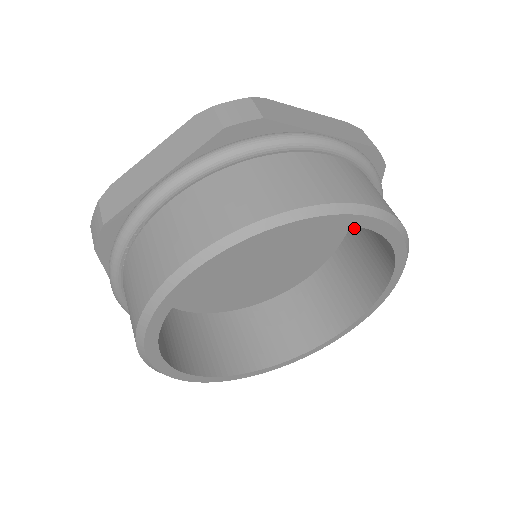
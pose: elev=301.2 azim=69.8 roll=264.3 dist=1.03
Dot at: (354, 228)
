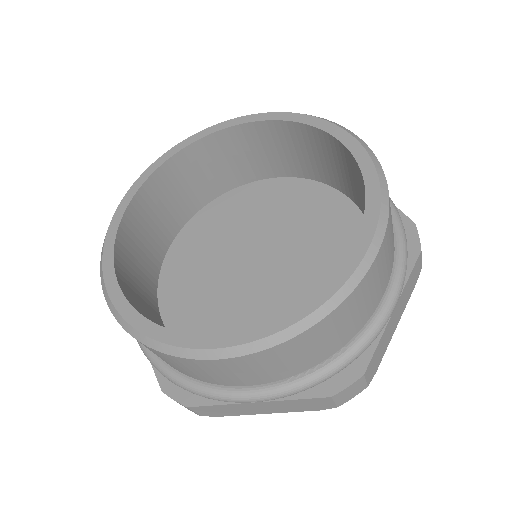
Dot at: occluded
